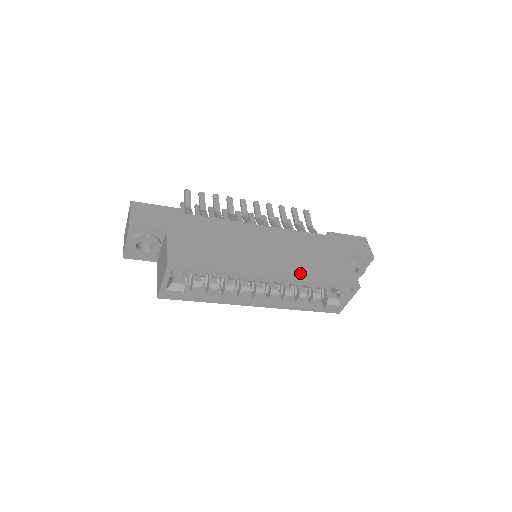
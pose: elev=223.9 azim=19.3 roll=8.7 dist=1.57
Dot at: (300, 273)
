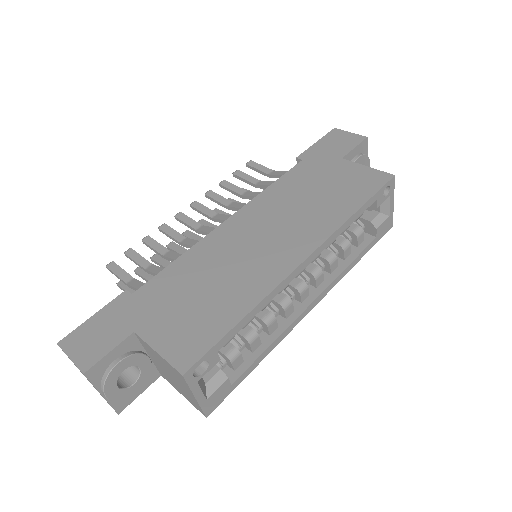
Dot at: (325, 224)
